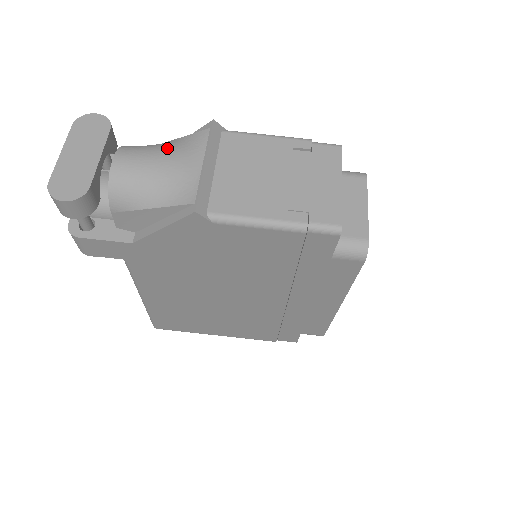
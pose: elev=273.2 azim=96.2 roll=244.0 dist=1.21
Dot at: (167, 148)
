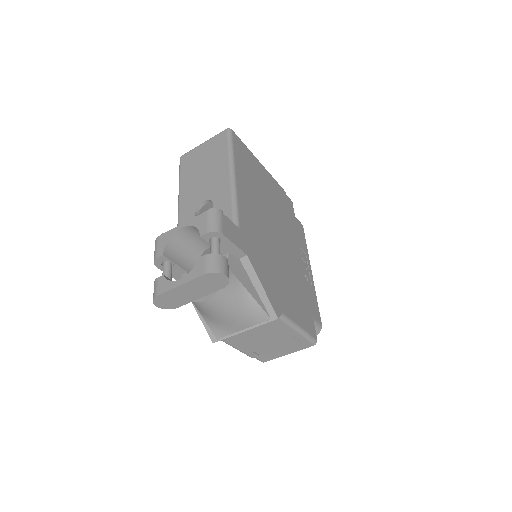
Dot at: (239, 310)
